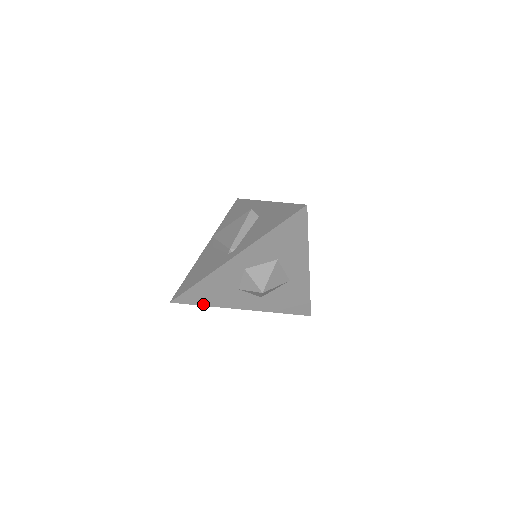
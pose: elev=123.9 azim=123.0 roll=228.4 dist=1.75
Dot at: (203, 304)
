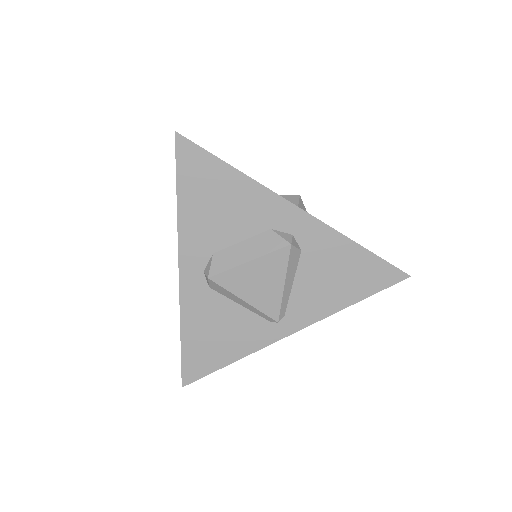
Dot at: occluded
